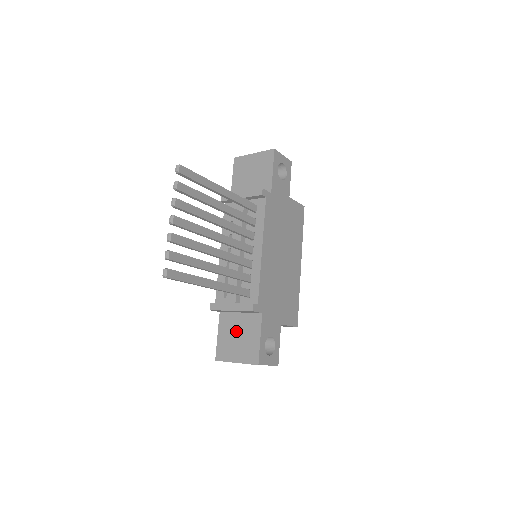
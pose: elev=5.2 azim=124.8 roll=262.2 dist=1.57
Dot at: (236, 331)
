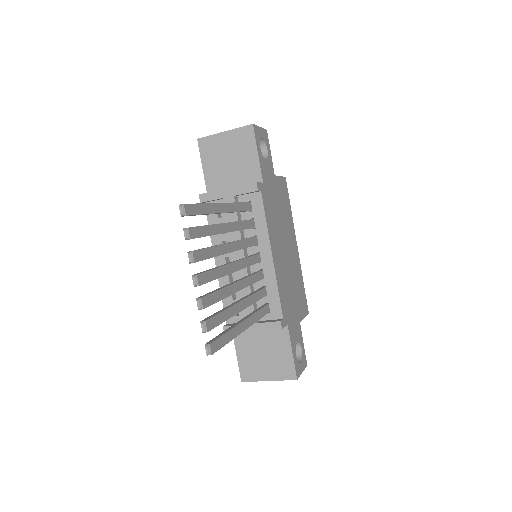
Dot at: (259, 348)
